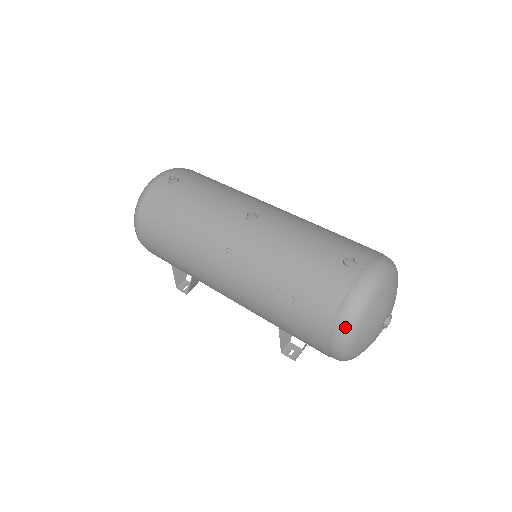
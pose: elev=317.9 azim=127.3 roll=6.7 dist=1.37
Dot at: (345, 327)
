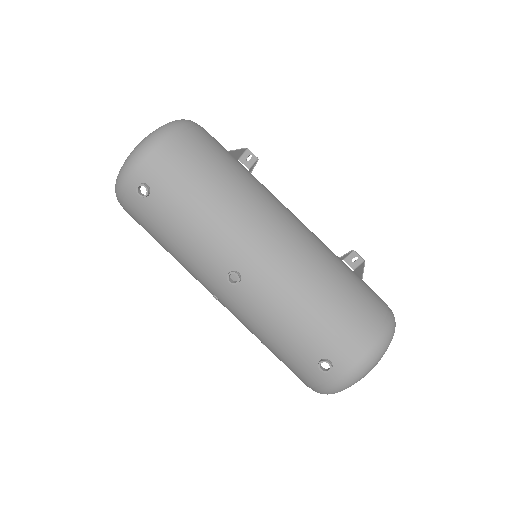
Dot at: occluded
